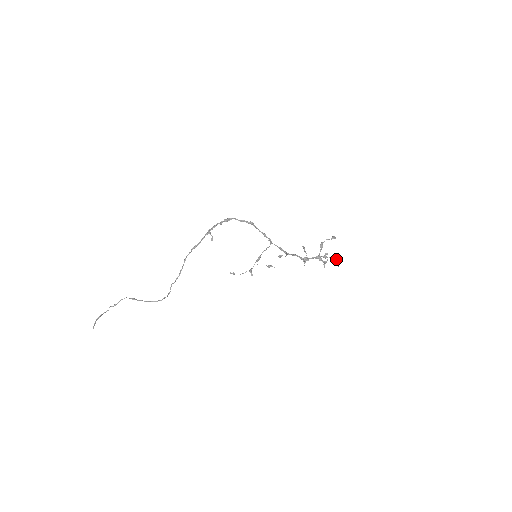
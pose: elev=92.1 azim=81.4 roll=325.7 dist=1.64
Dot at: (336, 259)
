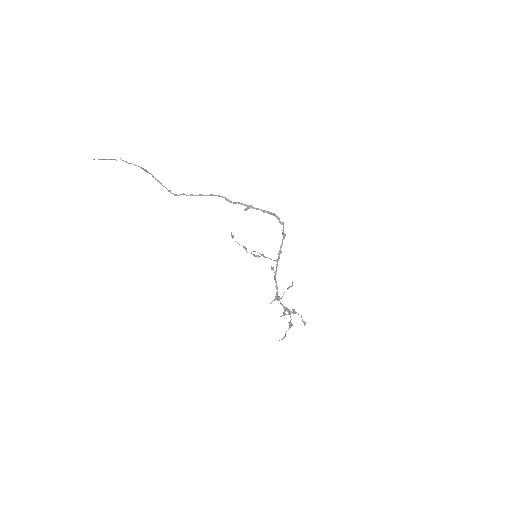
Dot at: occluded
